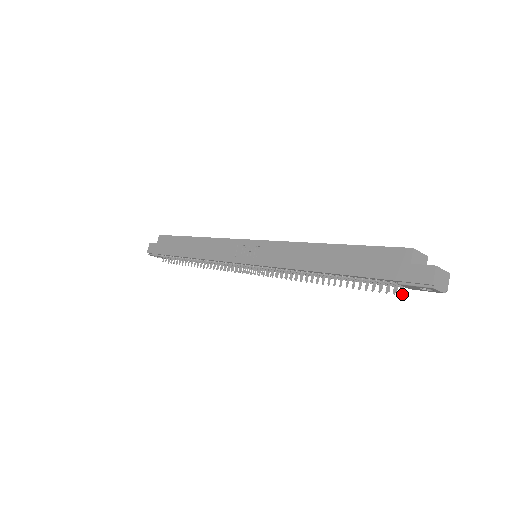
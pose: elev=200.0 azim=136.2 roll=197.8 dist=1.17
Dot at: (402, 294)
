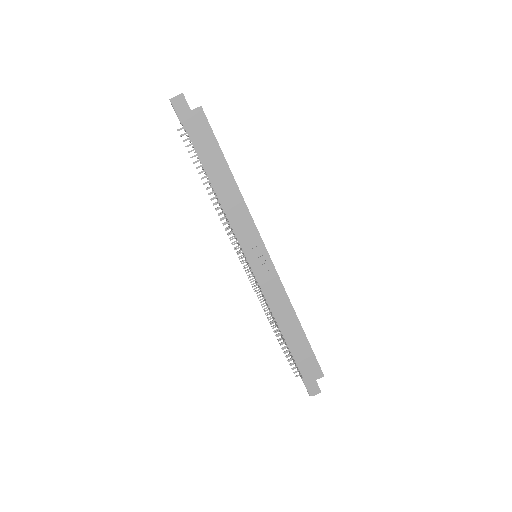
Dot at: occluded
